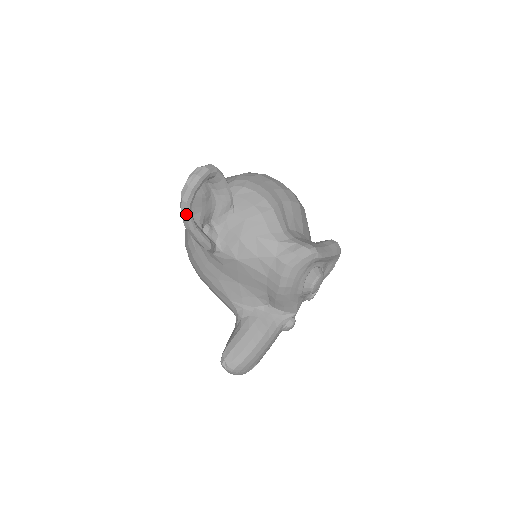
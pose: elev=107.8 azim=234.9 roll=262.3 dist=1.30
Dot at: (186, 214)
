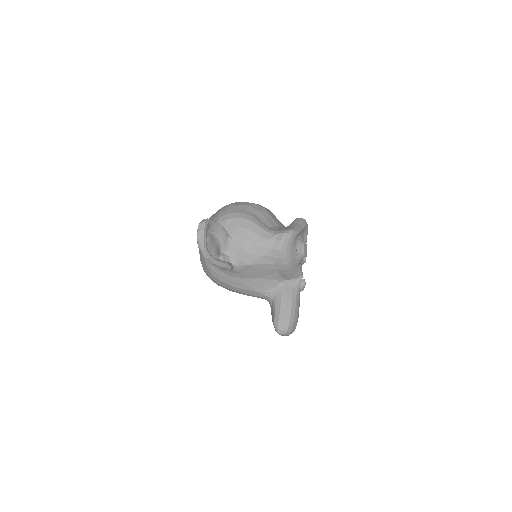
Dot at: (207, 256)
